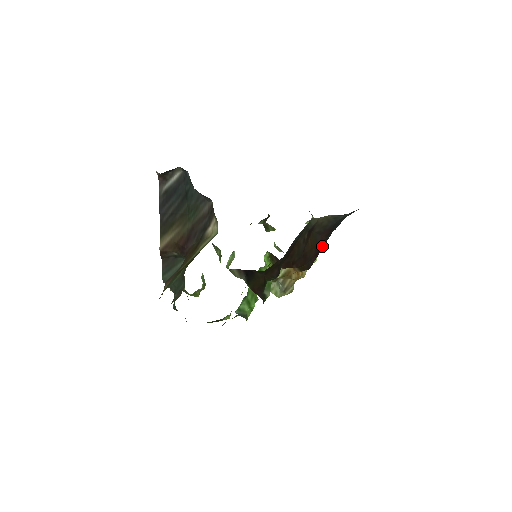
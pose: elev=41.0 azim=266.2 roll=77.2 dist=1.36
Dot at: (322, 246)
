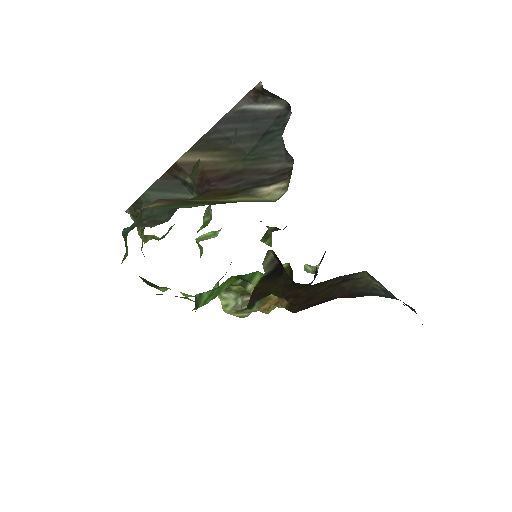
Dot at: (324, 302)
